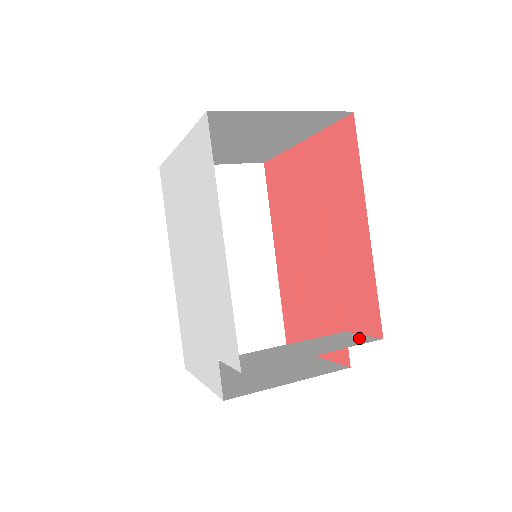
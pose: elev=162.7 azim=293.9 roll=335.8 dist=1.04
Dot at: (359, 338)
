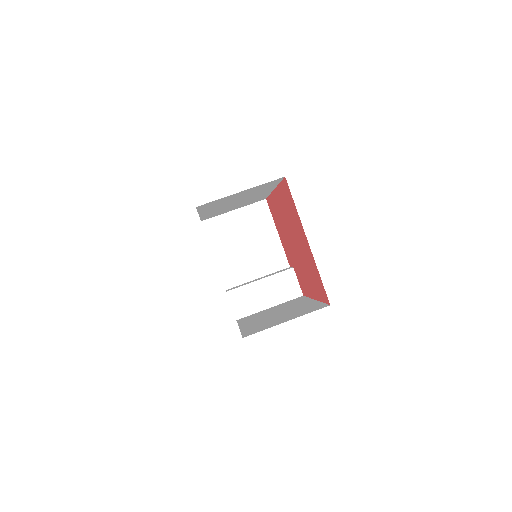
Dot at: (294, 288)
